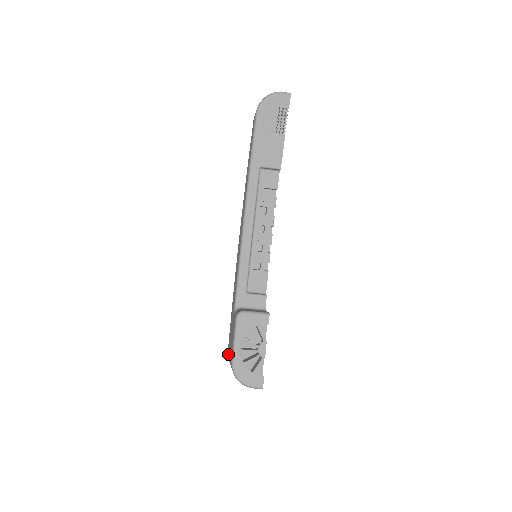
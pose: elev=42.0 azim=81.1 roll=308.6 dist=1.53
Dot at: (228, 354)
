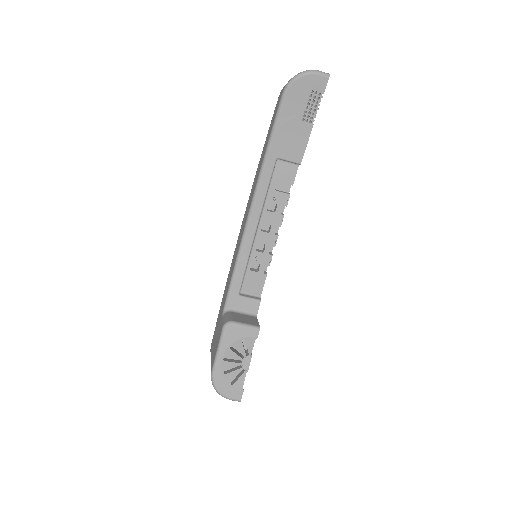
Dot at: occluded
